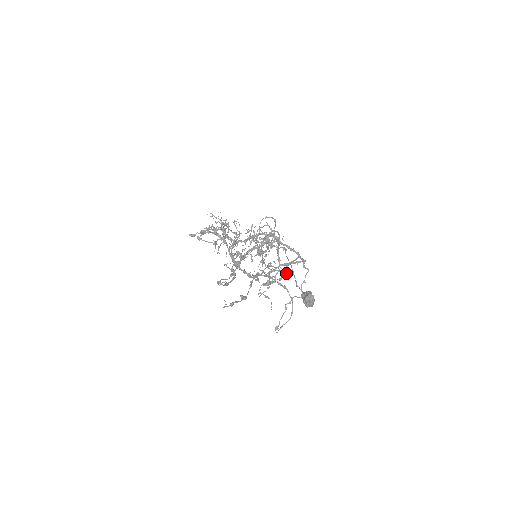
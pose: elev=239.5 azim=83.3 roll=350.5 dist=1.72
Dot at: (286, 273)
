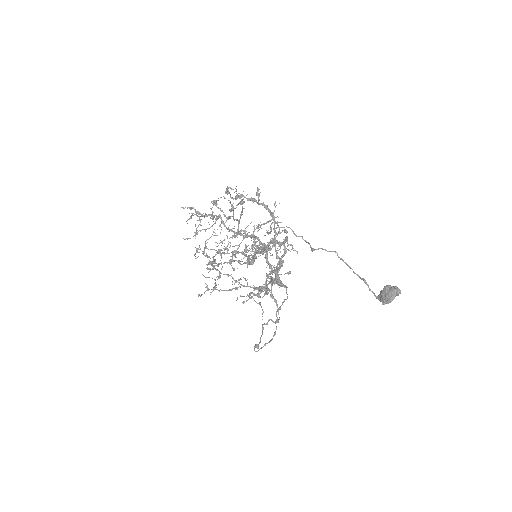
Dot at: occluded
